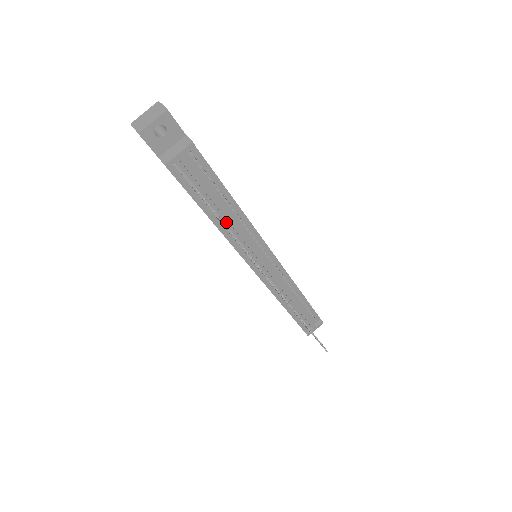
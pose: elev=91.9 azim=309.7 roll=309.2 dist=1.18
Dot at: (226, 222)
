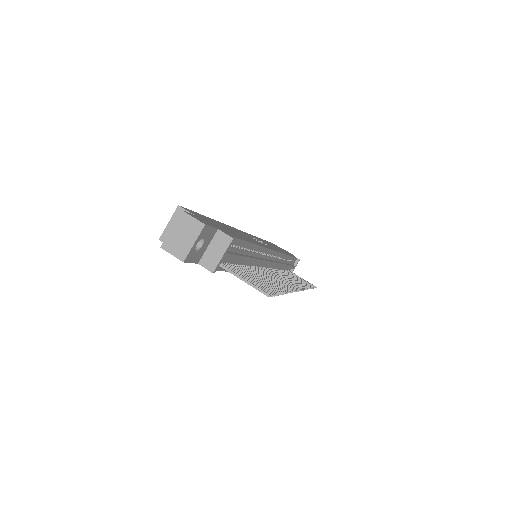
Dot at: (247, 263)
